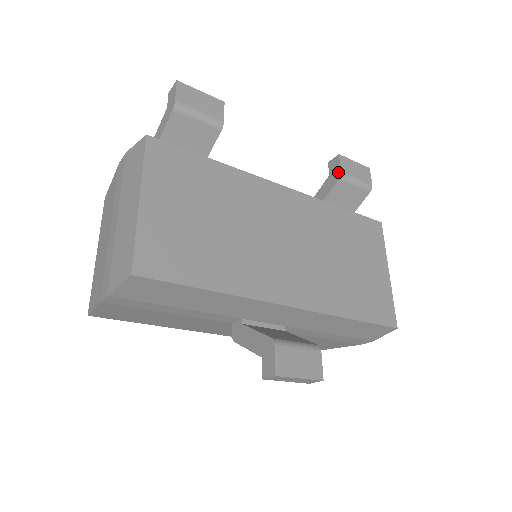
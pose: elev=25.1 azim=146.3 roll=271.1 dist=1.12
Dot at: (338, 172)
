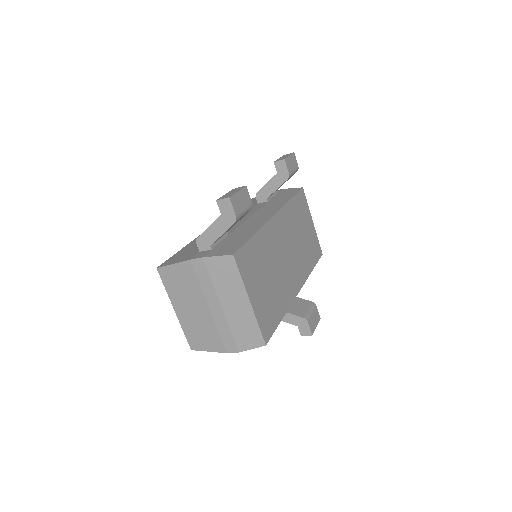
Dot at: (286, 174)
